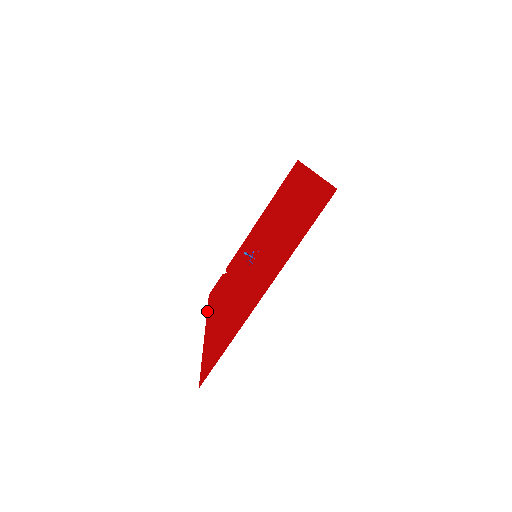
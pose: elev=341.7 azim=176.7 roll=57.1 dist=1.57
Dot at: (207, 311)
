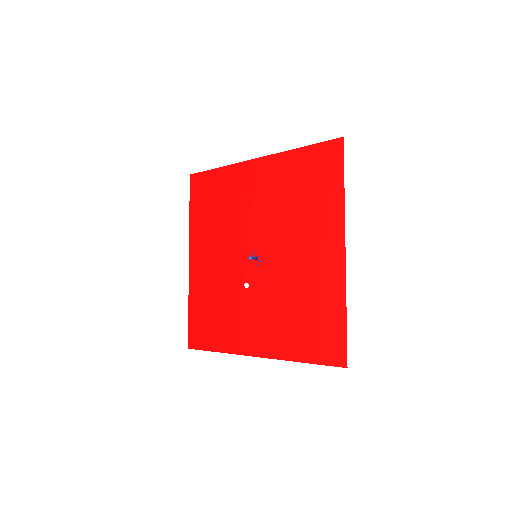
Dot at: (220, 351)
